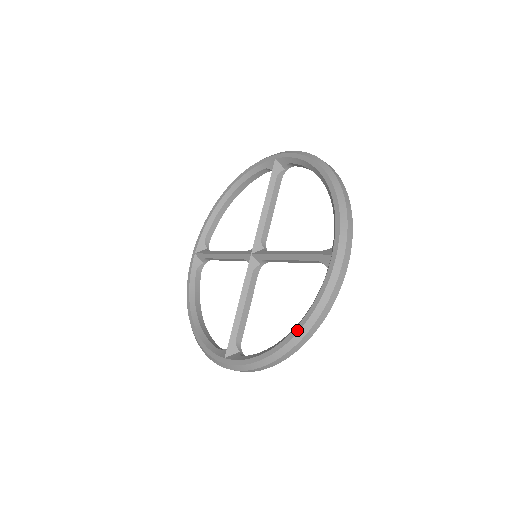
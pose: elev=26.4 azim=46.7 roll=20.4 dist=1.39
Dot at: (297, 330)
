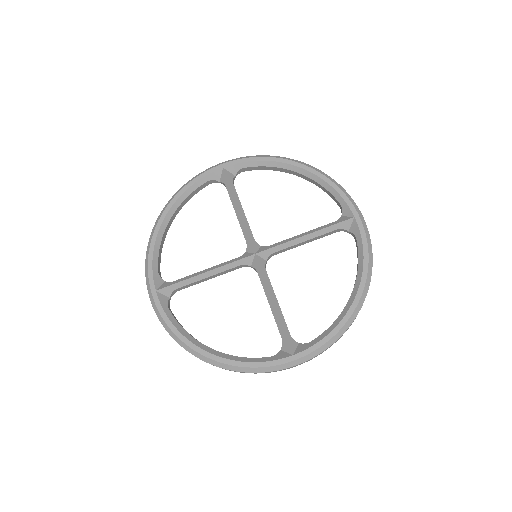
Dot at: (219, 360)
